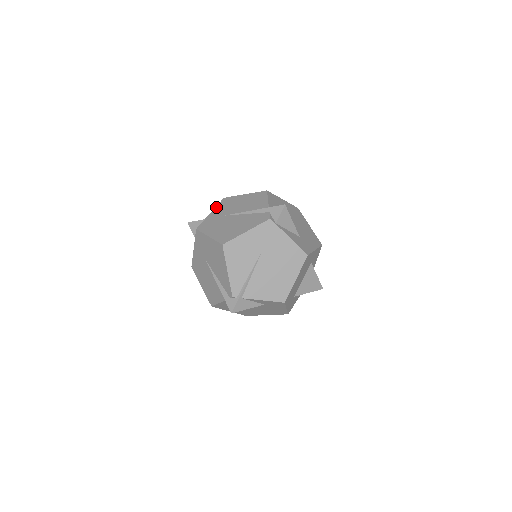
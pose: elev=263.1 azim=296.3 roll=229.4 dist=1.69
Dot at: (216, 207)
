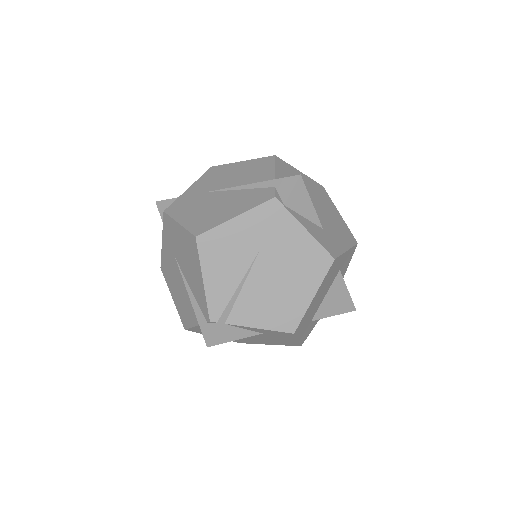
Dot at: (198, 180)
